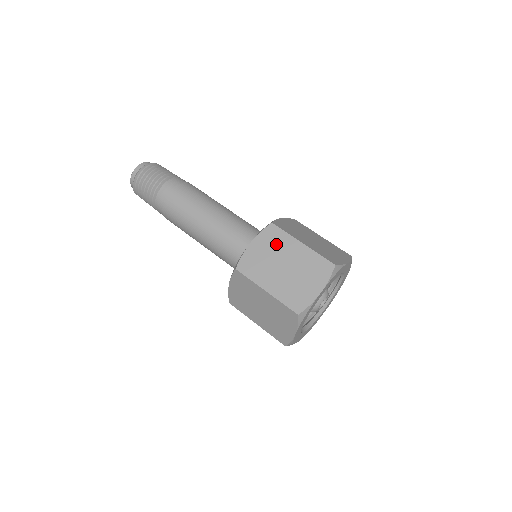
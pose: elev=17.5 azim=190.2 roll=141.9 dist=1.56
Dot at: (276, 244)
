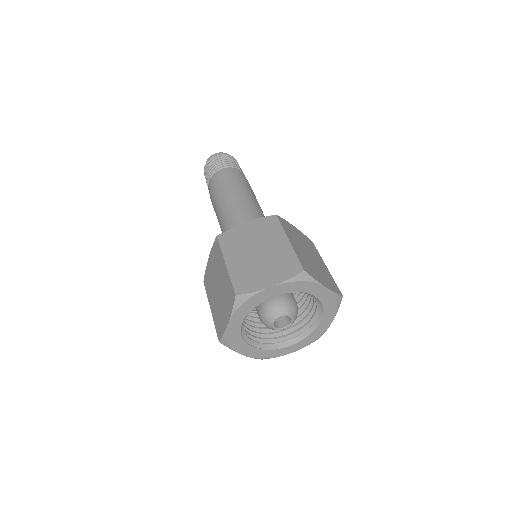
Dot at: (216, 261)
